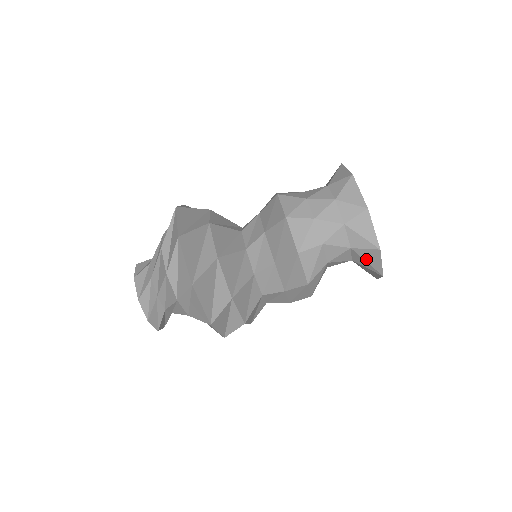
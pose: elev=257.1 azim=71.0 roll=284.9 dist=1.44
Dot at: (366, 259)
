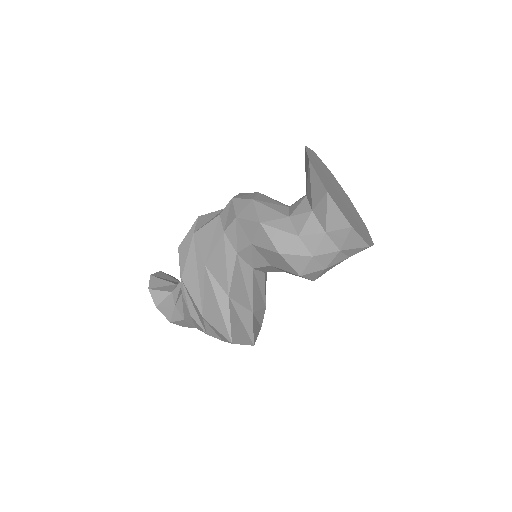
Dot at: occluded
